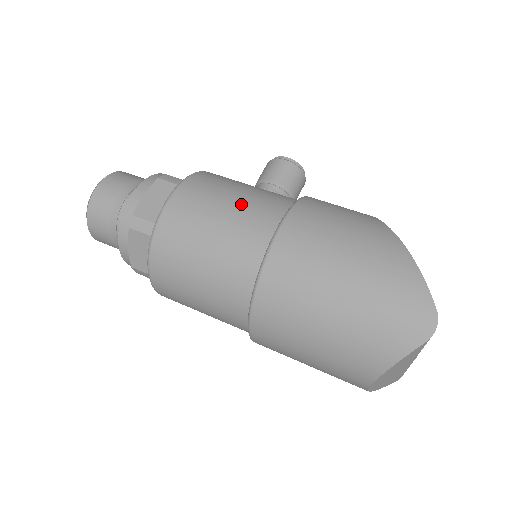
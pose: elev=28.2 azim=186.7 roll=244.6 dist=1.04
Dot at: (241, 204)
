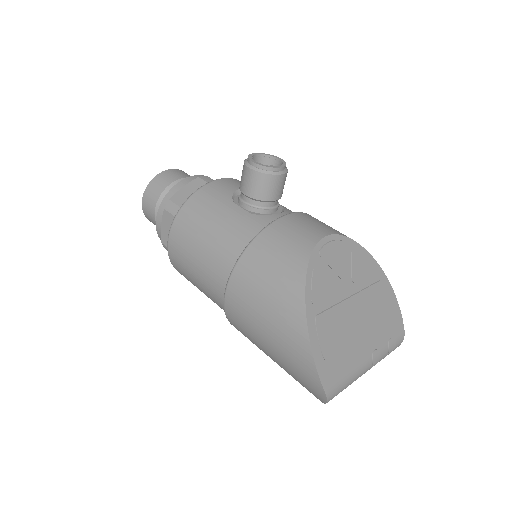
Dot at: (206, 255)
